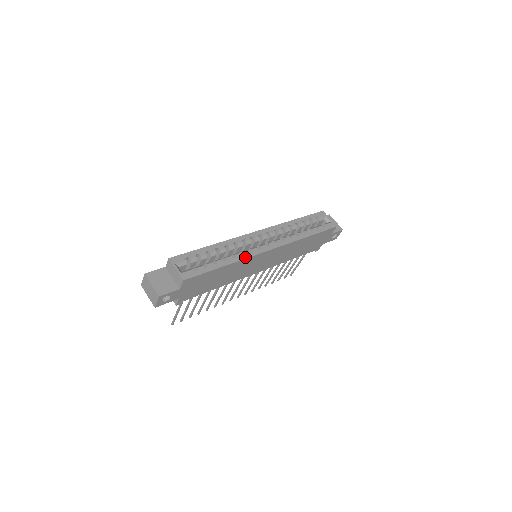
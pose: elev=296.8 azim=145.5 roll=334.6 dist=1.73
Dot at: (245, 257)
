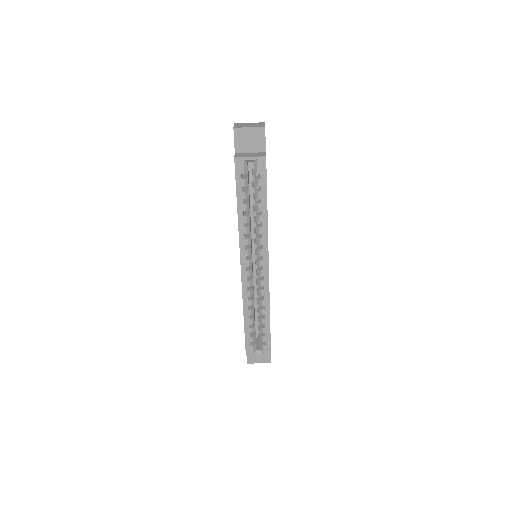
Dot at: (268, 298)
